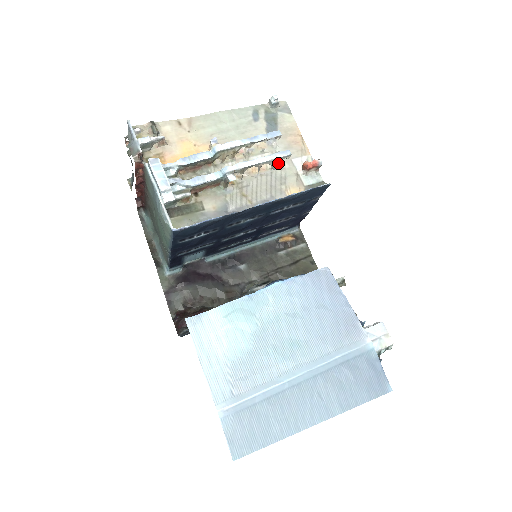
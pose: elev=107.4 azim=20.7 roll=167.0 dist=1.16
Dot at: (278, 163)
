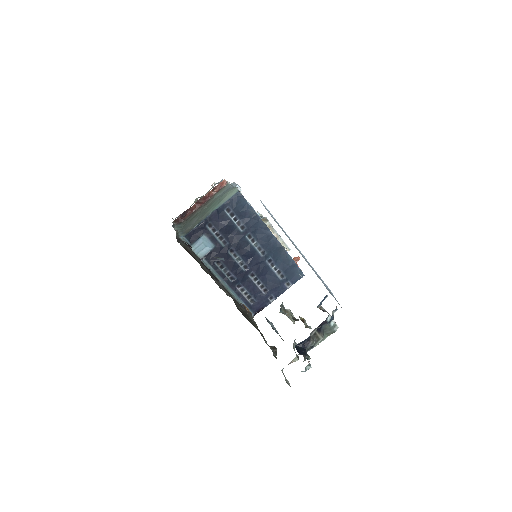
Dot at: occluded
